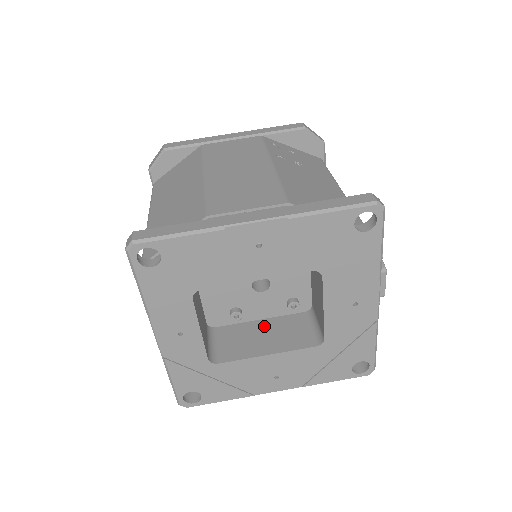
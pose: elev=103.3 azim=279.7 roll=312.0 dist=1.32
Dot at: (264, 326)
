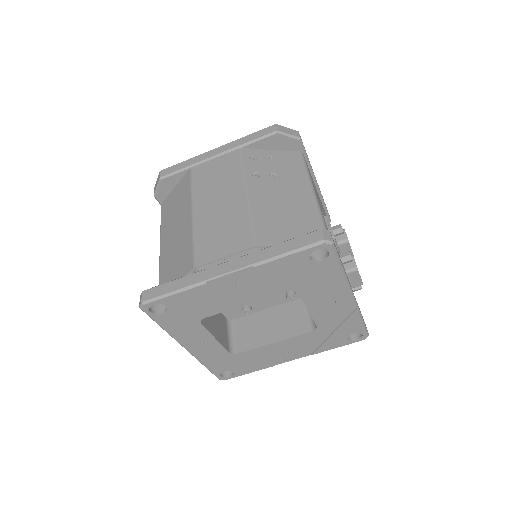
Dot at: (271, 315)
